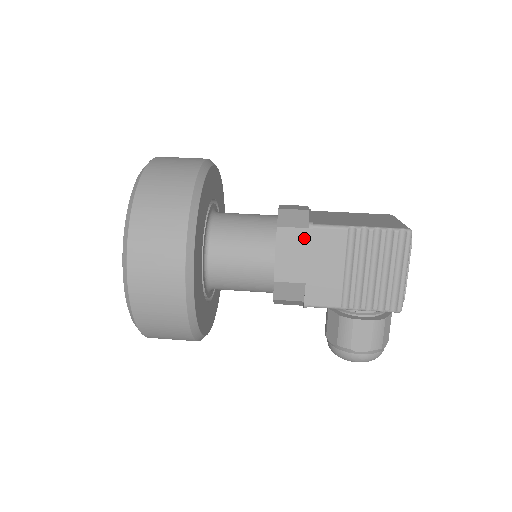
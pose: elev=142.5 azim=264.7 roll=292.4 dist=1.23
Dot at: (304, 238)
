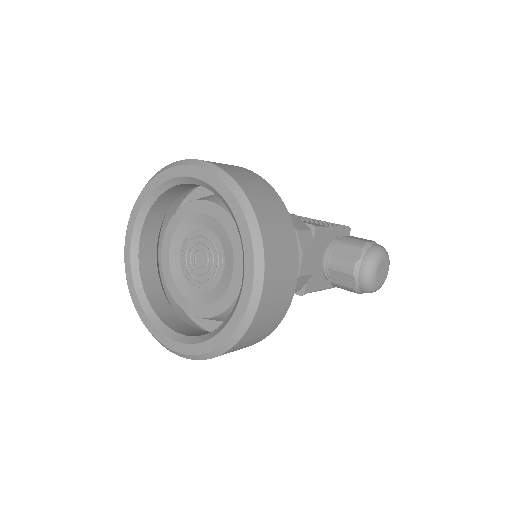
Dot at: occluded
